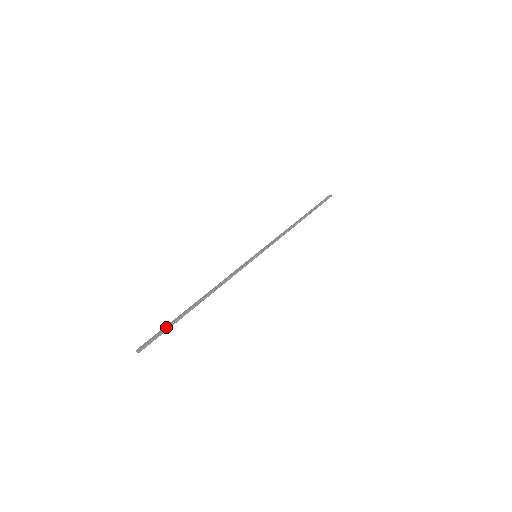
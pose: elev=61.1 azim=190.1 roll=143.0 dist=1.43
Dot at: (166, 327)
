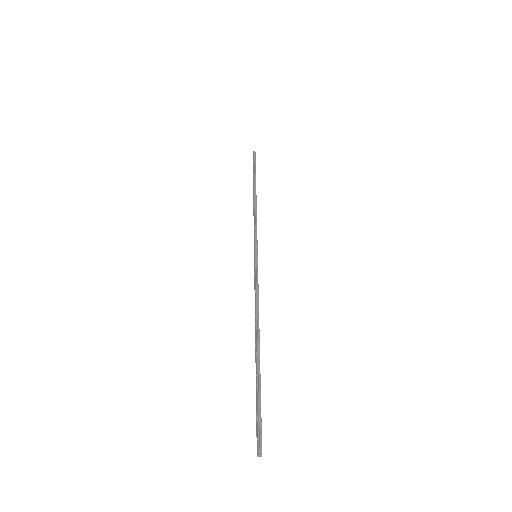
Dot at: (256, 402)
